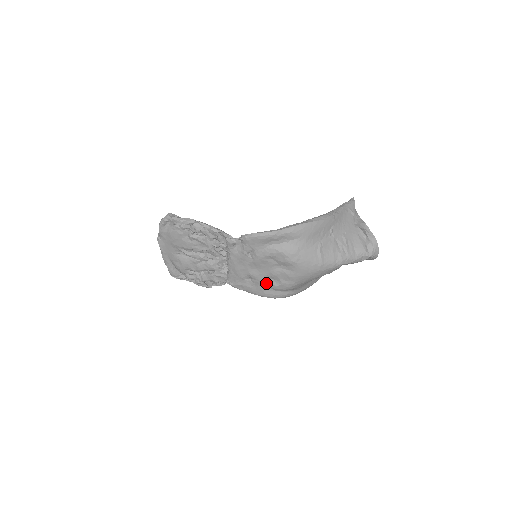
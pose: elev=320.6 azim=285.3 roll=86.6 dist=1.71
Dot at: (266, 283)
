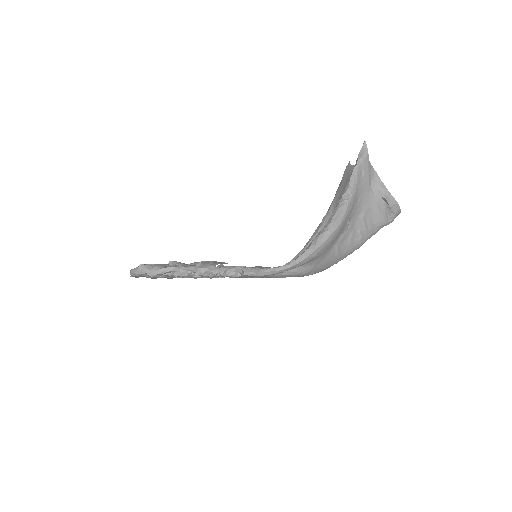
Dot at: occluded
